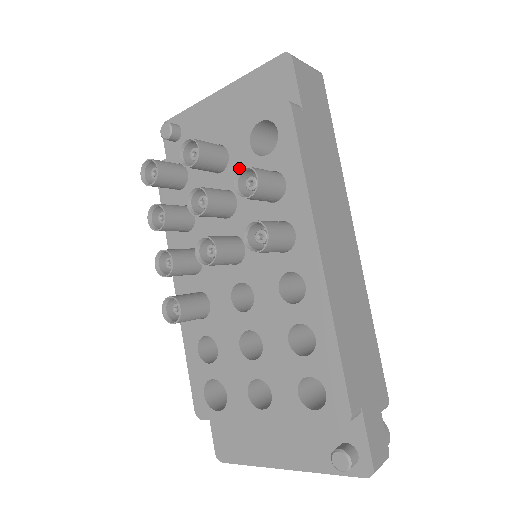
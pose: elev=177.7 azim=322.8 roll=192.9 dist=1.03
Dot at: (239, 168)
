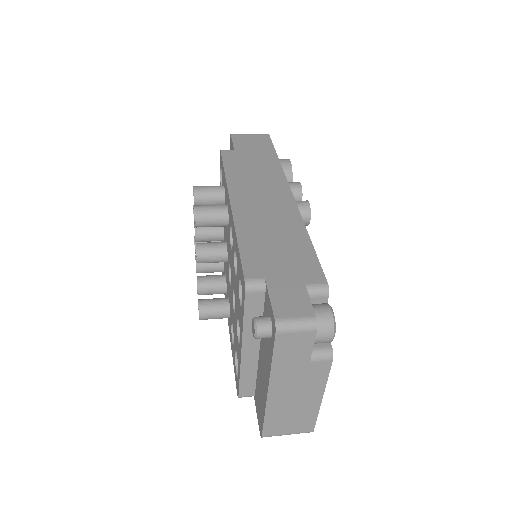
Dot at: occluded
